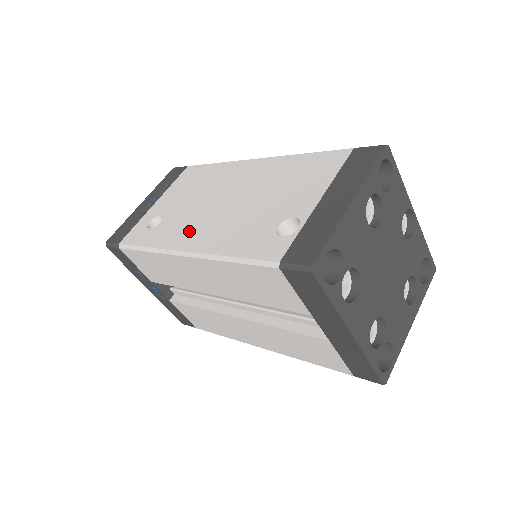
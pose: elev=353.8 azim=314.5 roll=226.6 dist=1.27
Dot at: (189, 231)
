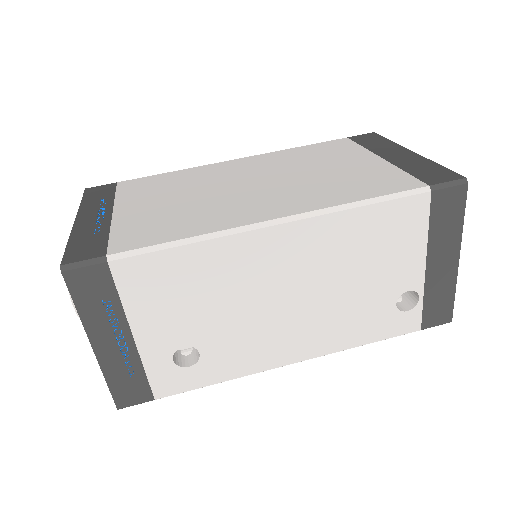
Dot at: (275, 346)
